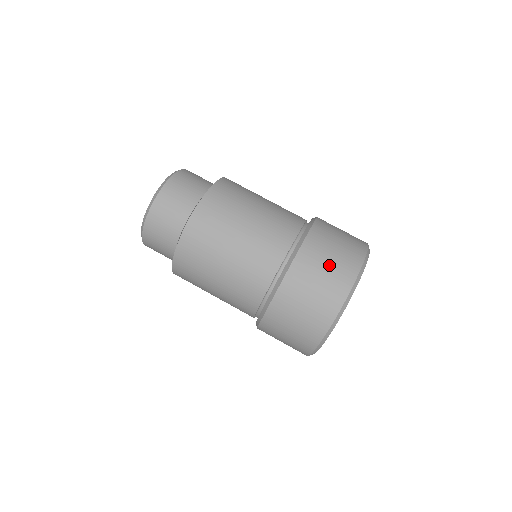
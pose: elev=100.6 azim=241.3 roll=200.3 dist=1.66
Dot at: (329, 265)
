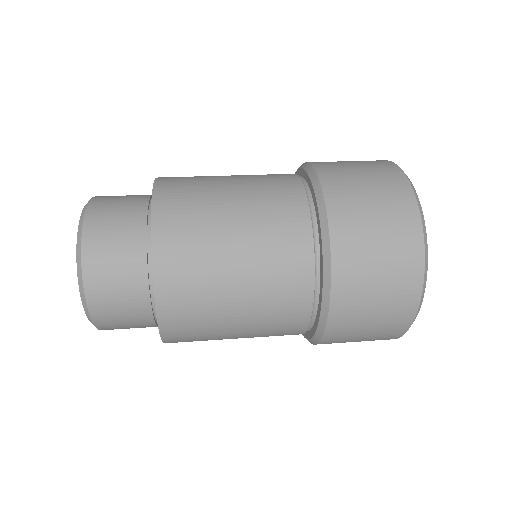
Dot at: occluded
